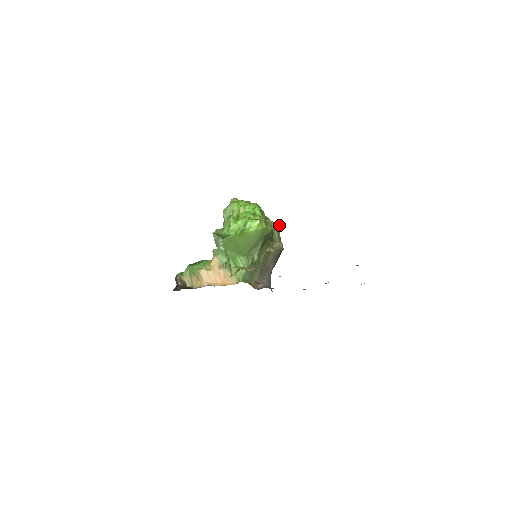
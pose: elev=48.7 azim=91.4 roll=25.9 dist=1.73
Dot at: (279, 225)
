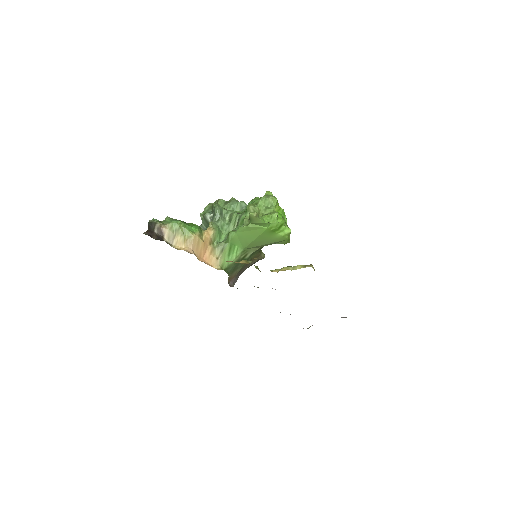
Dot at: occluded
